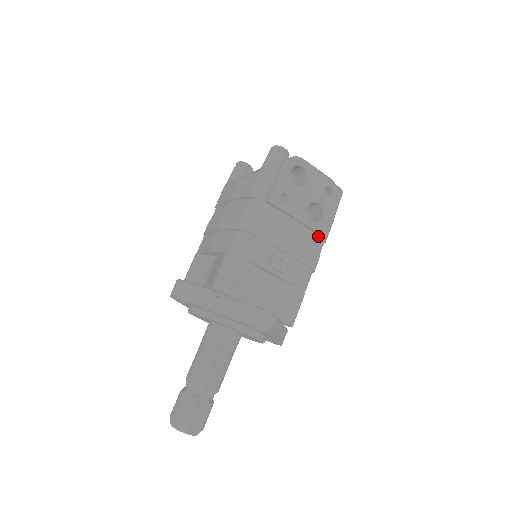
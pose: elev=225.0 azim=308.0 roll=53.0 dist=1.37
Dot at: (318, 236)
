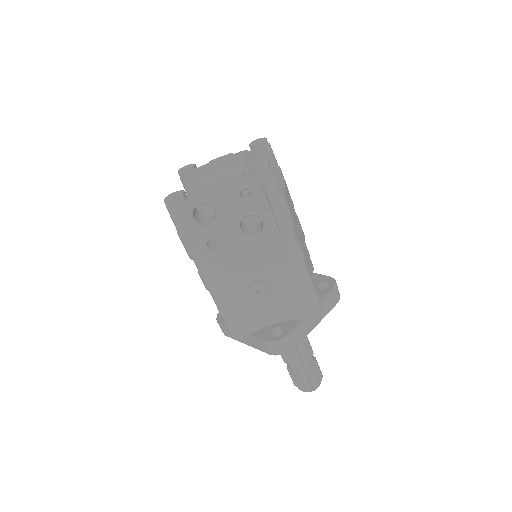
Dot at: (277, 235)
